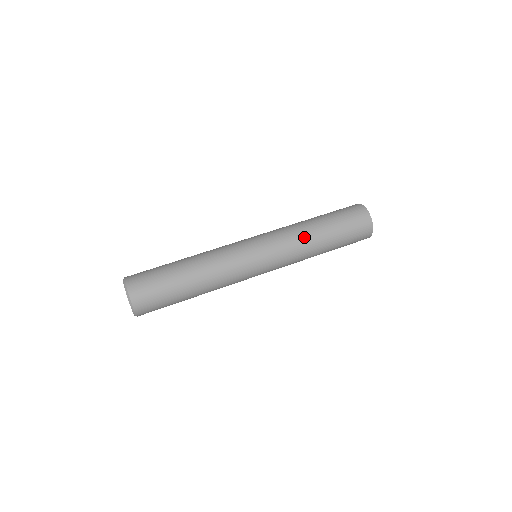
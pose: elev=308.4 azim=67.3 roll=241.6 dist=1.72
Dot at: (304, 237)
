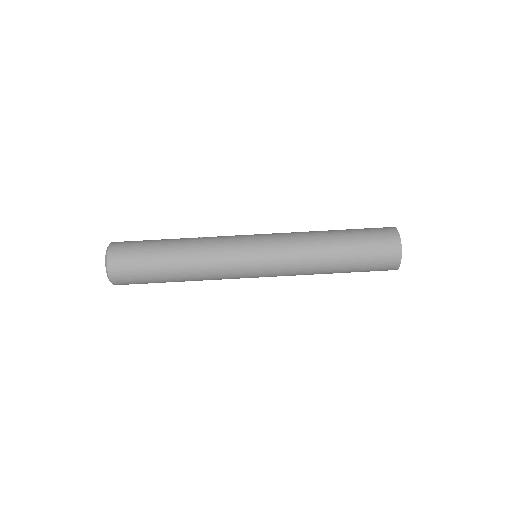
Dot at: (312, 270)
